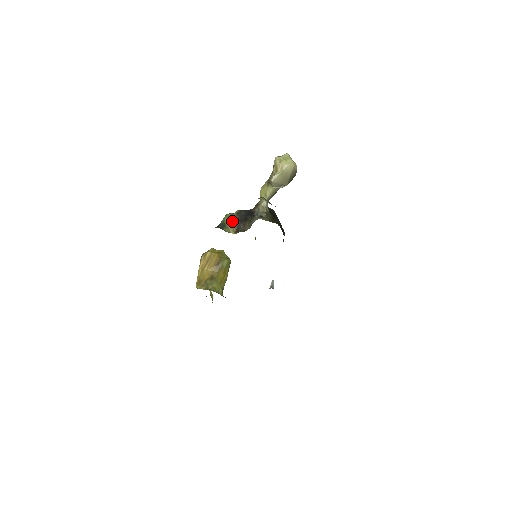
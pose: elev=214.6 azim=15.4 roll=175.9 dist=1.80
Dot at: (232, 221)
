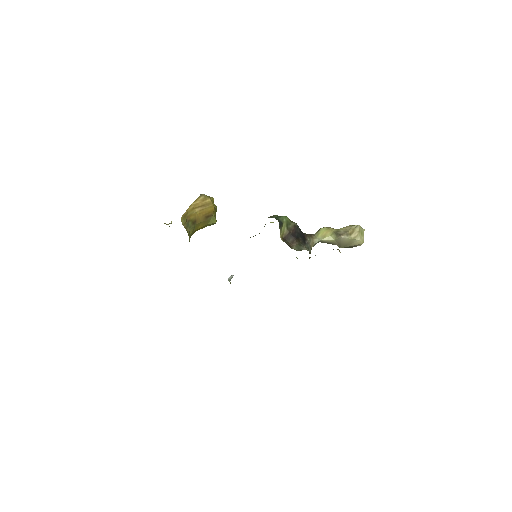
Dot at: (288, 228)
